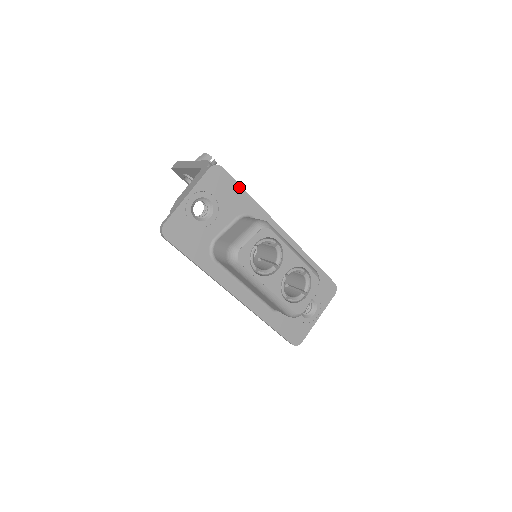
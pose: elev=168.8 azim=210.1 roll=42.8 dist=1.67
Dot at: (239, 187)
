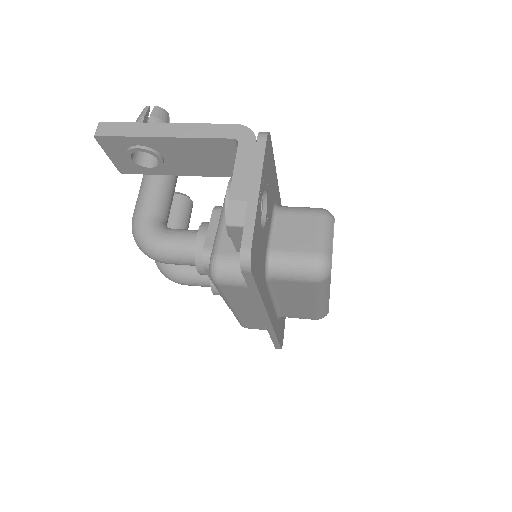
Dot at: (274, 164)
